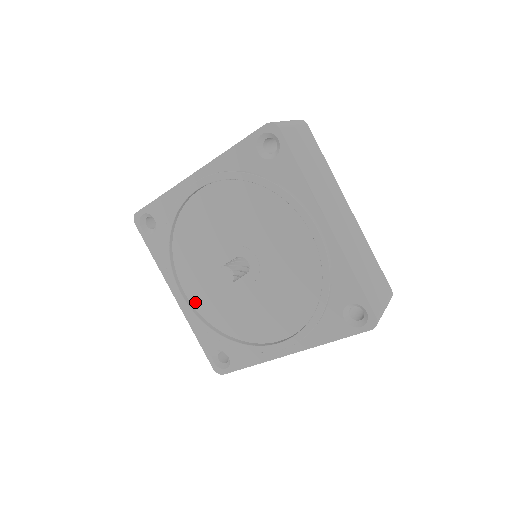
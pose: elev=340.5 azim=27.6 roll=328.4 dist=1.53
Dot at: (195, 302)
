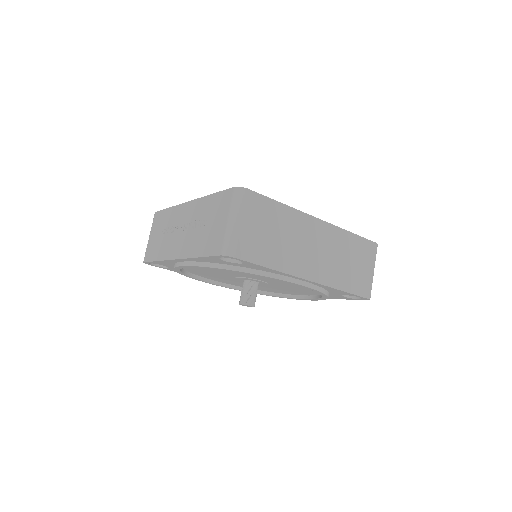
Dot at: (227, 283)
